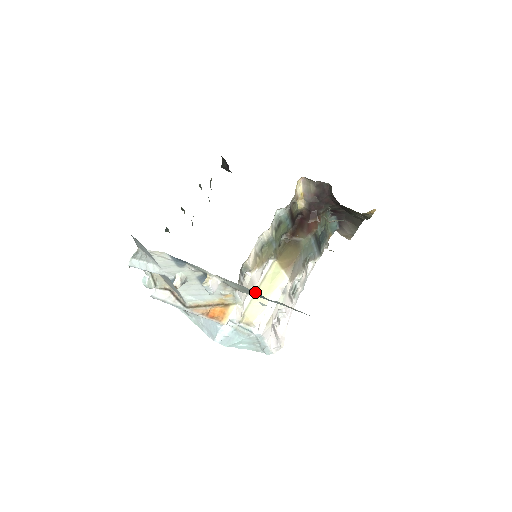
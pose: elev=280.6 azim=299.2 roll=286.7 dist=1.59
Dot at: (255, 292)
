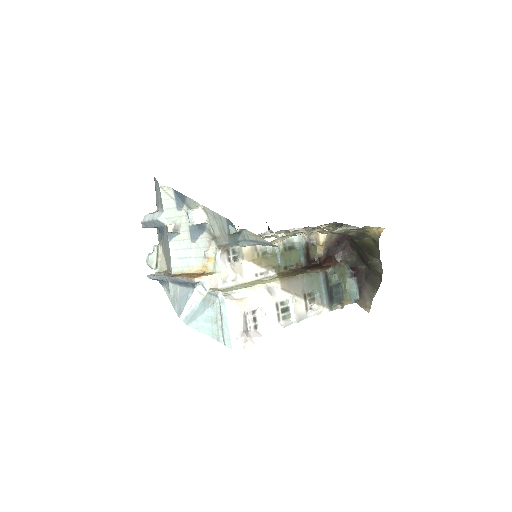
Dot at: (230, 224)
